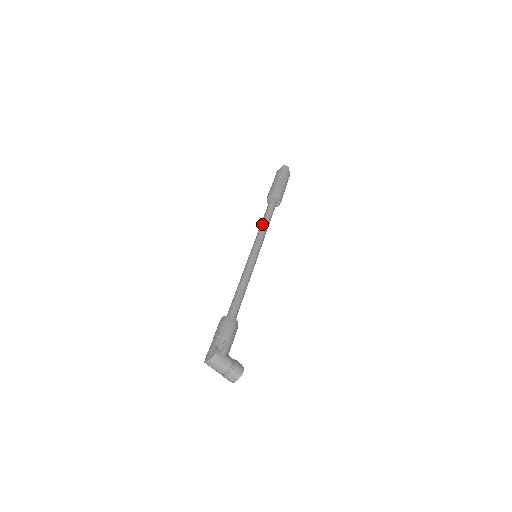
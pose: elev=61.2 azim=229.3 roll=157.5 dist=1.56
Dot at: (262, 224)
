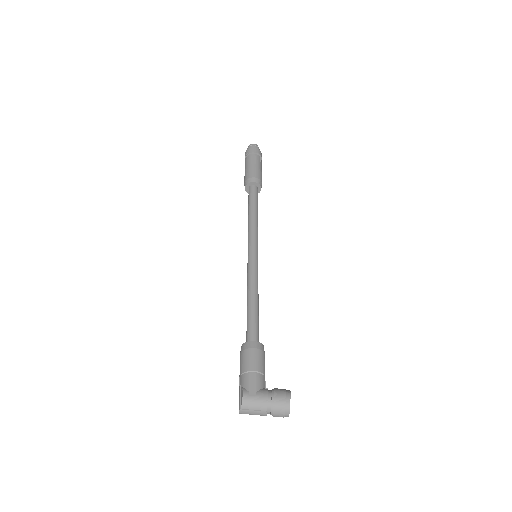
Dot at: (248, 219)
